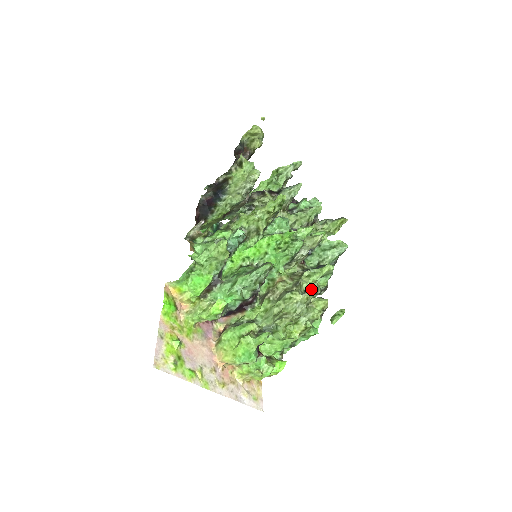
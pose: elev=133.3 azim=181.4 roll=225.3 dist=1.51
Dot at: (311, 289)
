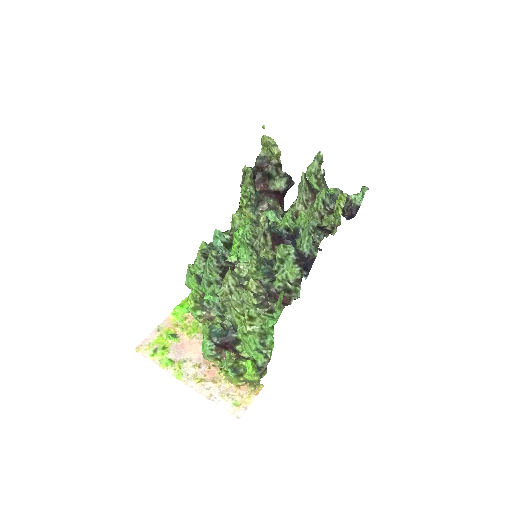
Dot at: (276, 277)
